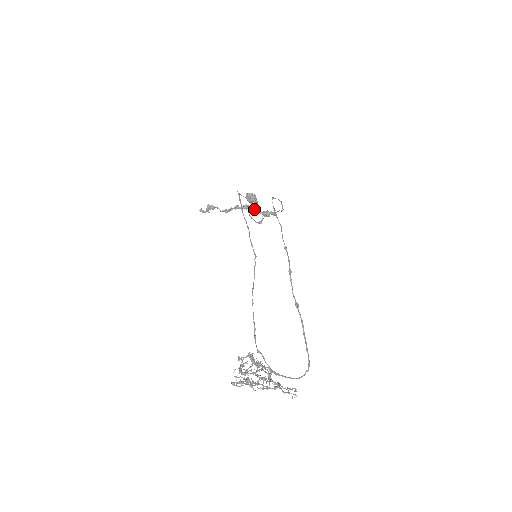
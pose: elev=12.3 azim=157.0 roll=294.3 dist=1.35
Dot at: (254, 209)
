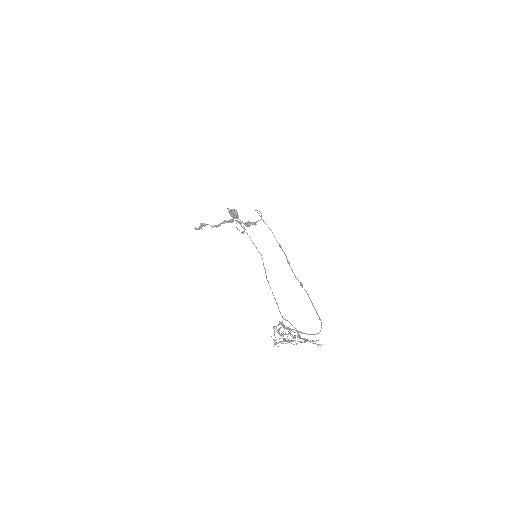
Dot at: occluded
